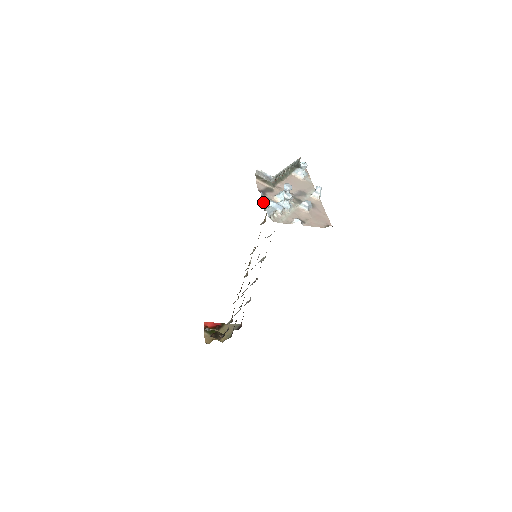
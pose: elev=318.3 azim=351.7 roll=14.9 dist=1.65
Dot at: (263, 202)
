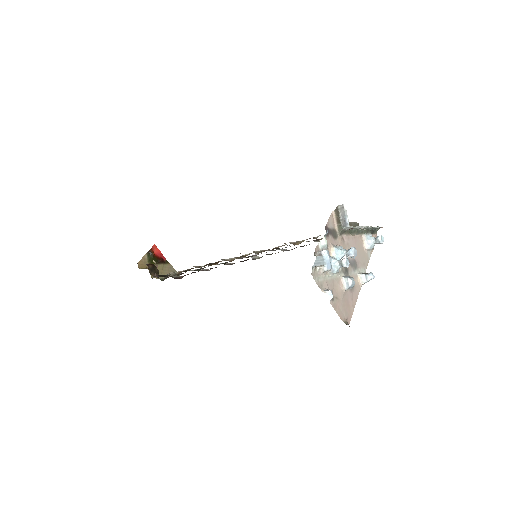
Dot at: (320, 243)
